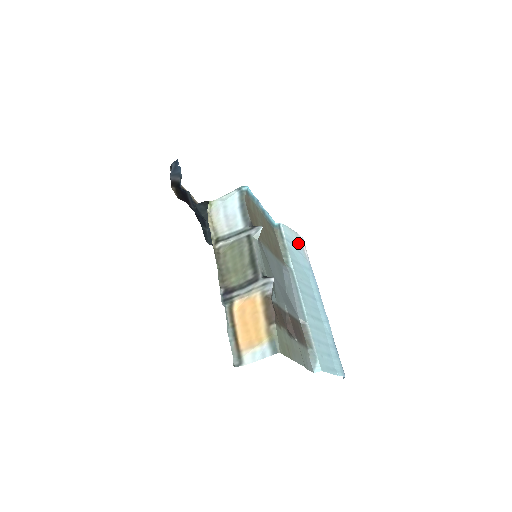
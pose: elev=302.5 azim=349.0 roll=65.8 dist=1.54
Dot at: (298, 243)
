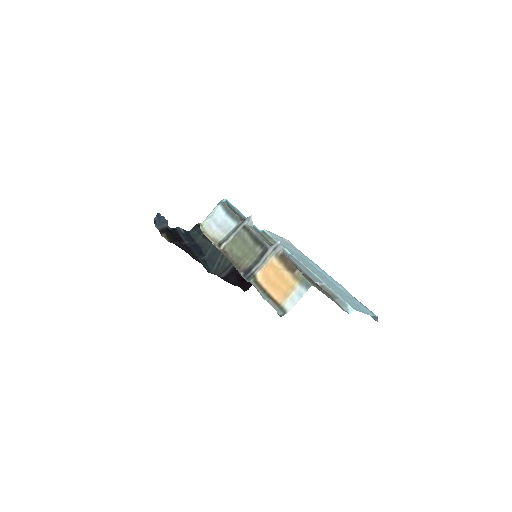
Dot at: (285, 242)
